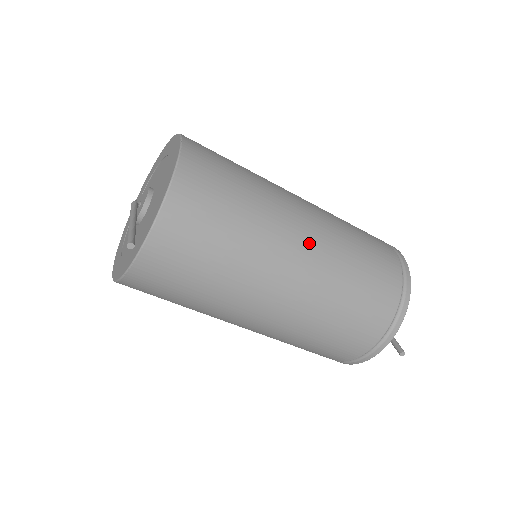
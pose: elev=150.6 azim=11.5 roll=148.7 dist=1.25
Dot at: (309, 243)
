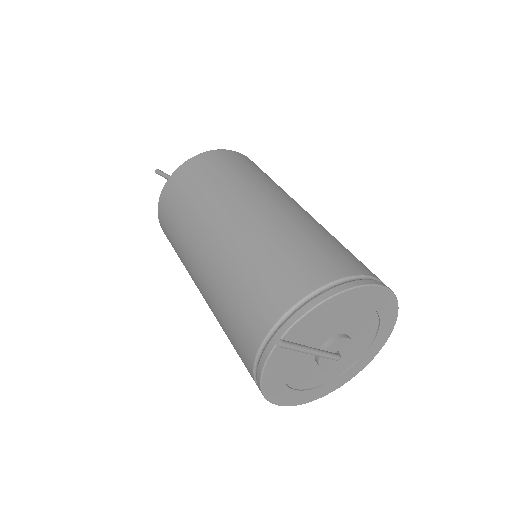
Dot at: (260, 208)
